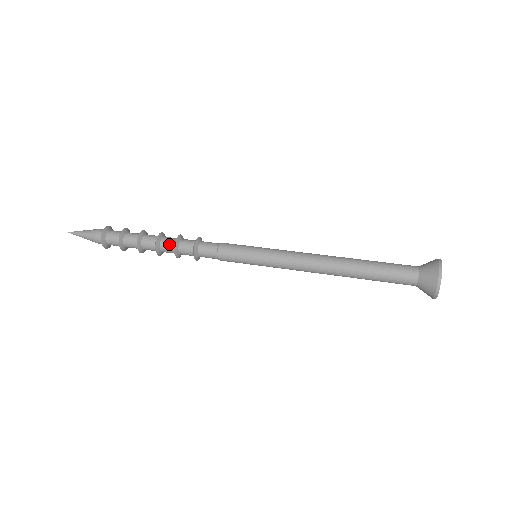
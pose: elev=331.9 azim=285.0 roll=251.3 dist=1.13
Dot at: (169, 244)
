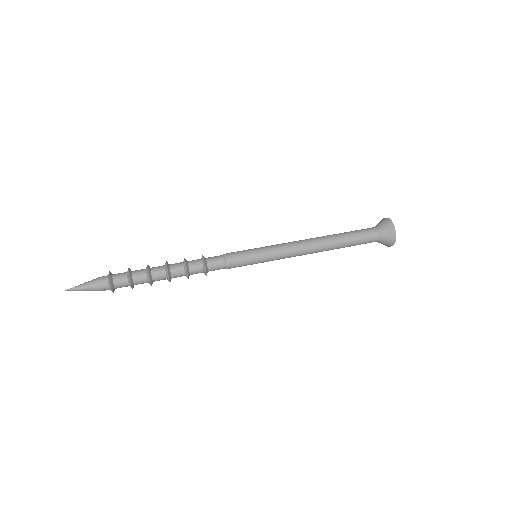
Dot at: (179, 270)
